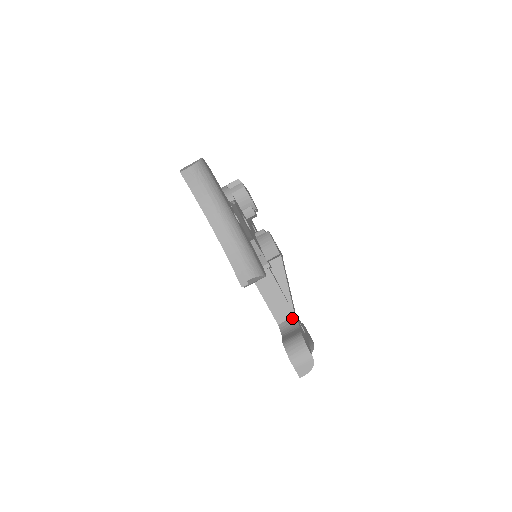
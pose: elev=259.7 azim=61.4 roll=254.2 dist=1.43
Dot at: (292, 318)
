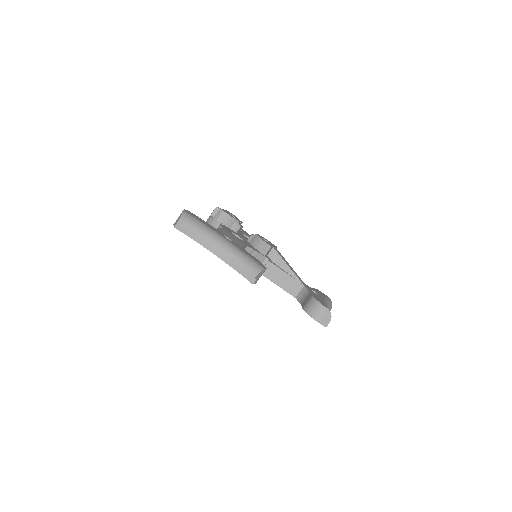
Dot at: (303, 288)
